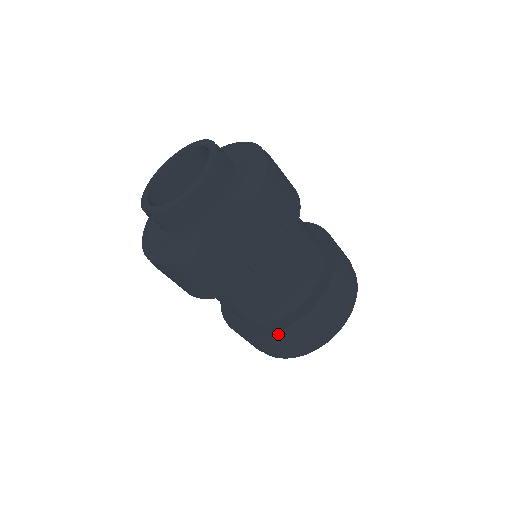
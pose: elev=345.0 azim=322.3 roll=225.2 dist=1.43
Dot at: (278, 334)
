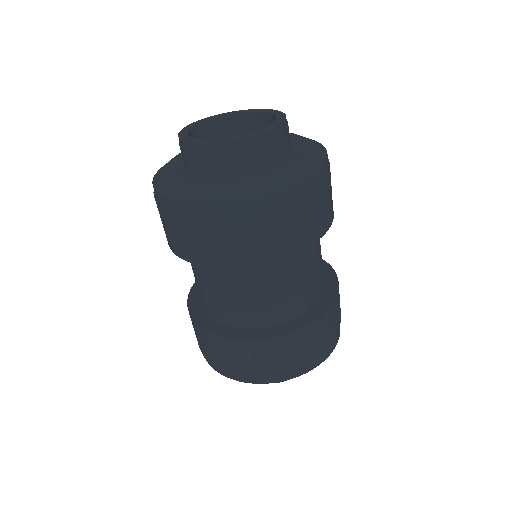
Dot at: (308, 328)
